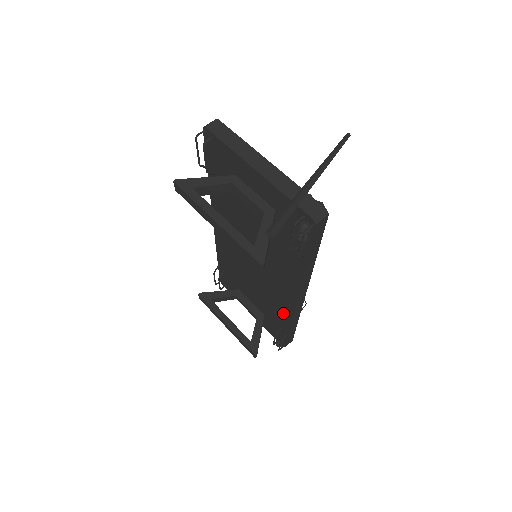
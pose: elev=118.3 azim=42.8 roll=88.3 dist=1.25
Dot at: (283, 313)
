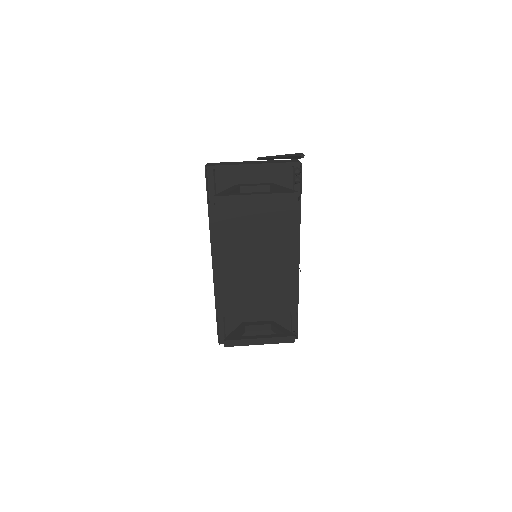
Dot at: (290, 289)
